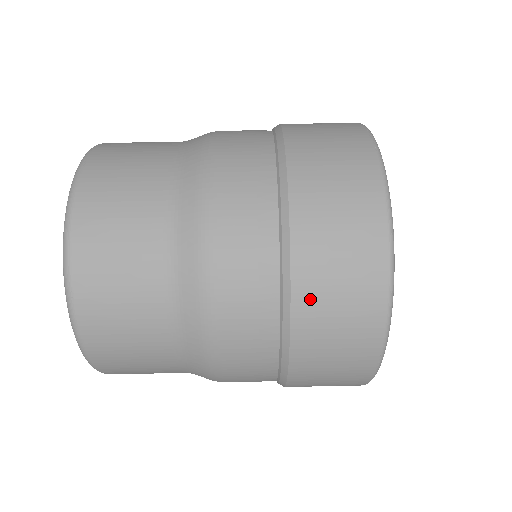
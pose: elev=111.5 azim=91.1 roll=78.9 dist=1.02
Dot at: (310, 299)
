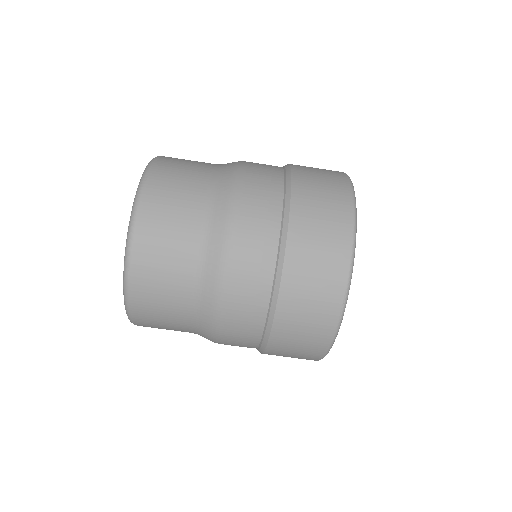
Dot at: occluded
